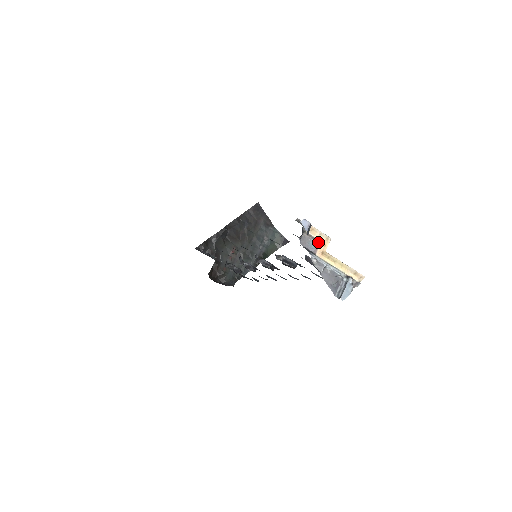
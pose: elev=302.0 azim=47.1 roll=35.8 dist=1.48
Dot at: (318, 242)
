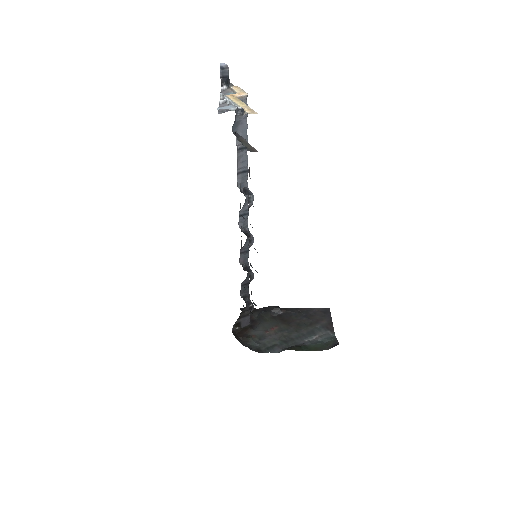
Dot at: (236, 94)
